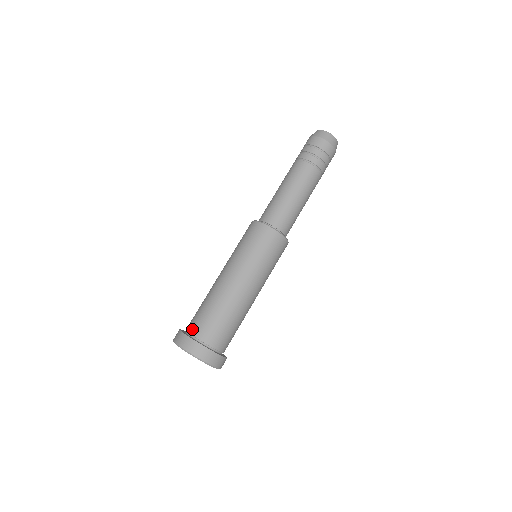
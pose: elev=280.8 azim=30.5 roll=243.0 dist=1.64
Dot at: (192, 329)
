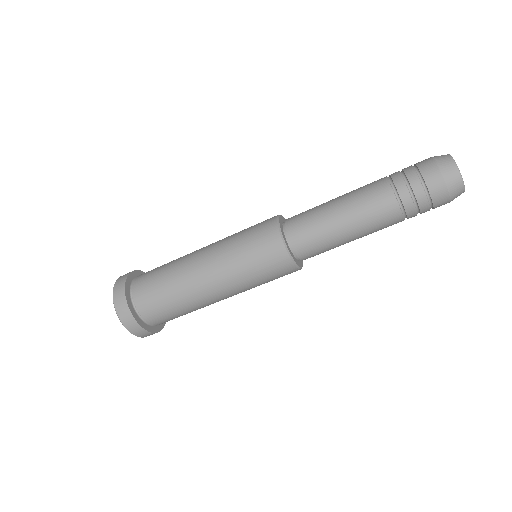
Dot at: (139, 277)
